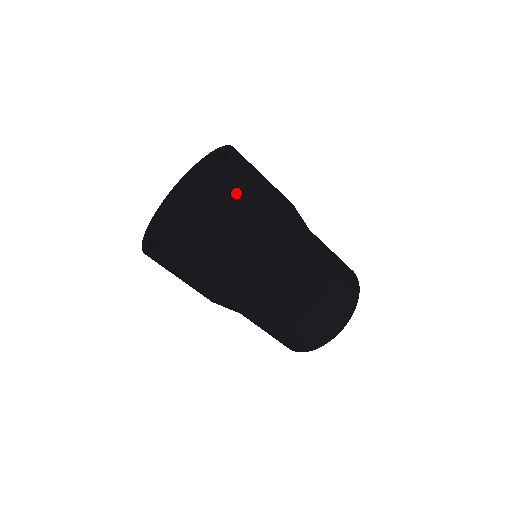
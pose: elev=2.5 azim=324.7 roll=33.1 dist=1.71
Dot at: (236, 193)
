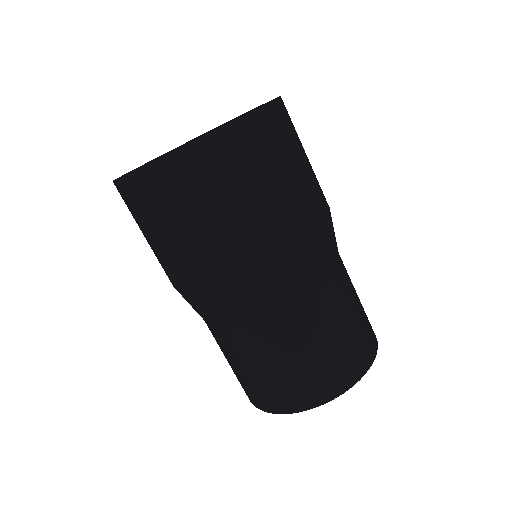
Dot at: (287, 117)
